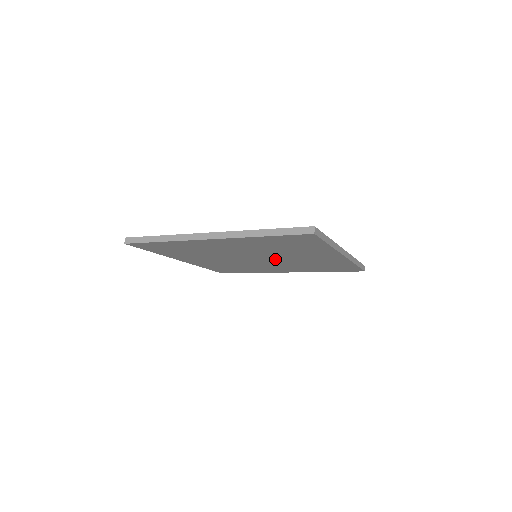
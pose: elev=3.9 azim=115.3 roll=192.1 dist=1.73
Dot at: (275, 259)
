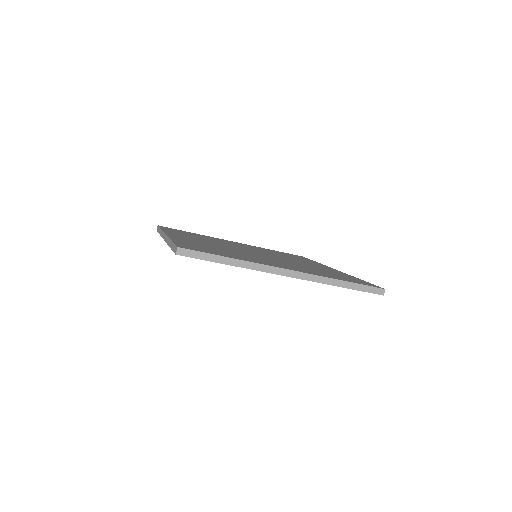
Dot at: occluded
